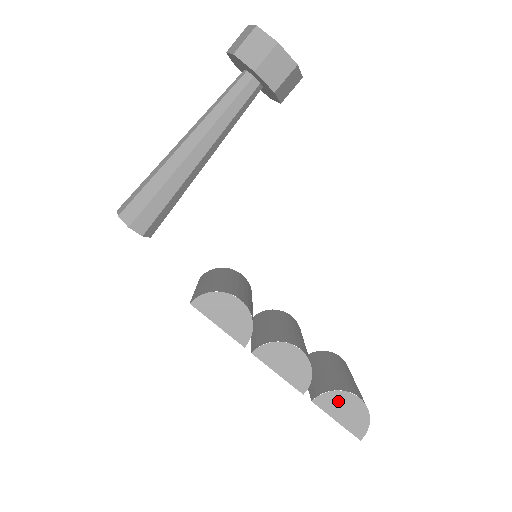
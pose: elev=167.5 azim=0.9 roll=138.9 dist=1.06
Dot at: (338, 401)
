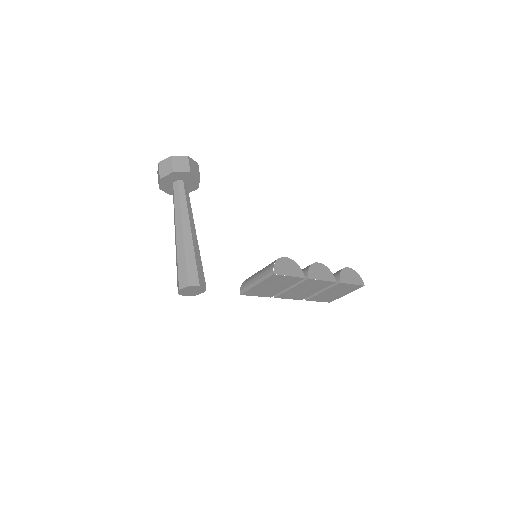
Dot at: (345, 275)
